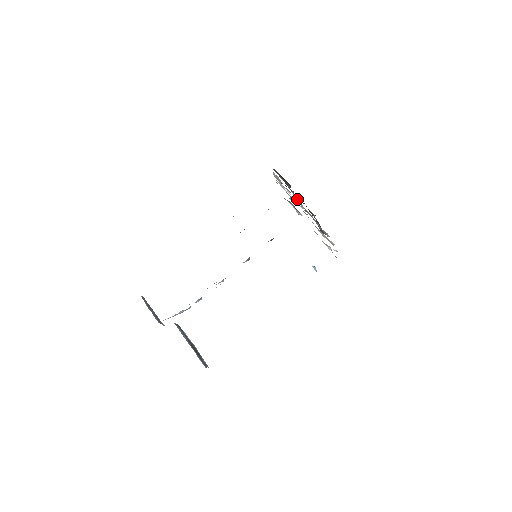
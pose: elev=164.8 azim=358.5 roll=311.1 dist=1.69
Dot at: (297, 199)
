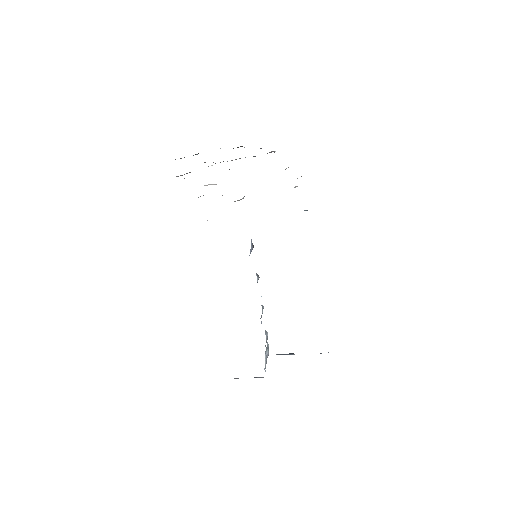
Dot at: occluded
